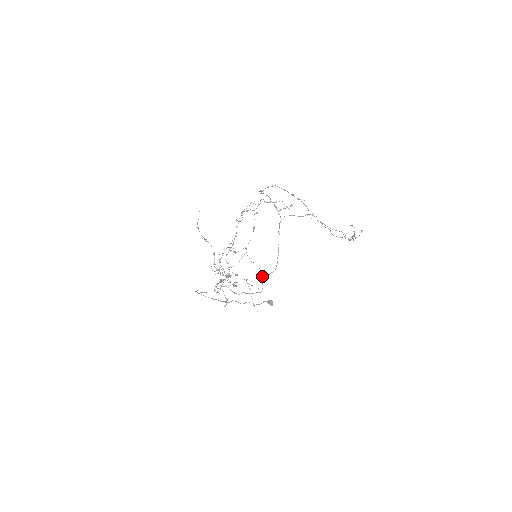
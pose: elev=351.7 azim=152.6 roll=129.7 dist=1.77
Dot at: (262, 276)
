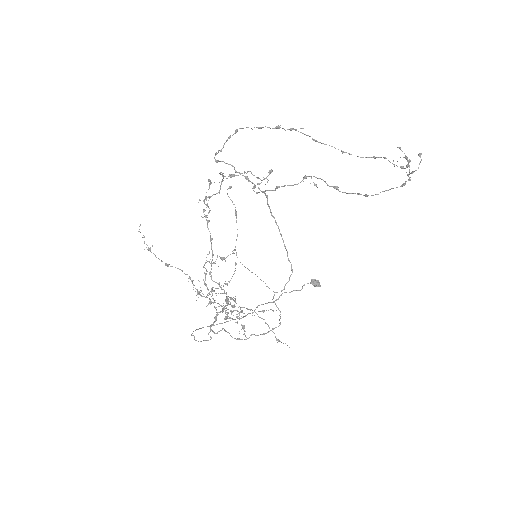
Dot at: (273, 296)
